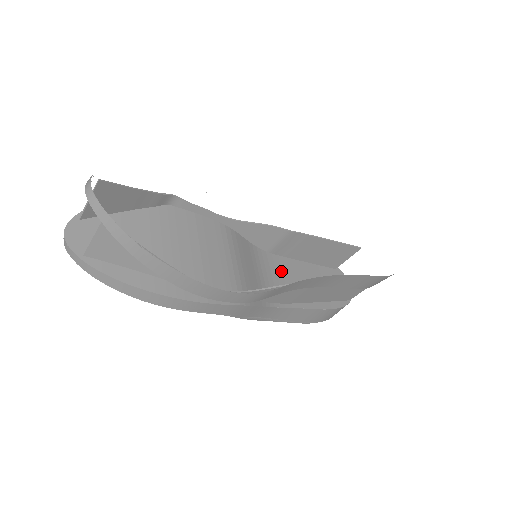
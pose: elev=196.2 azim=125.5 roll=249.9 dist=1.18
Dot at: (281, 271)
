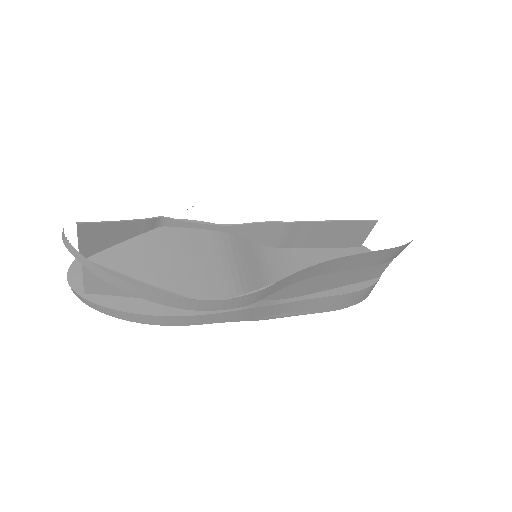
Dot at: (293, 264)
